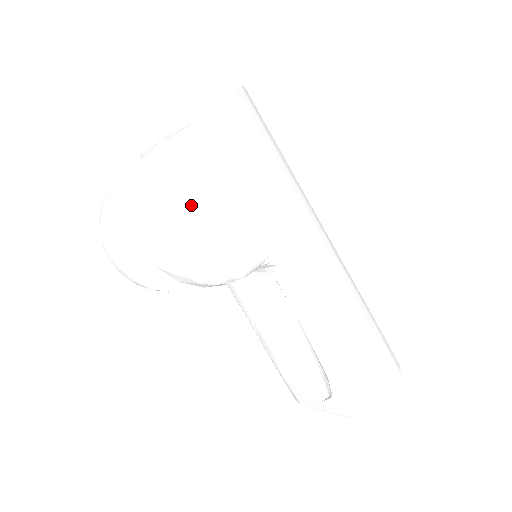
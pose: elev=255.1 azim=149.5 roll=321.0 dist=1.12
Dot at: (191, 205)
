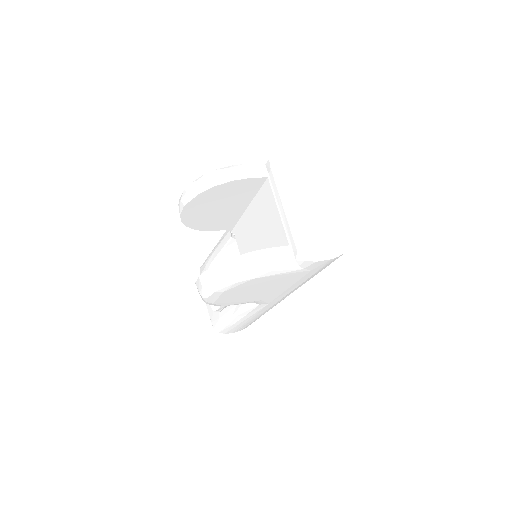
Dot at: (242, 290)
